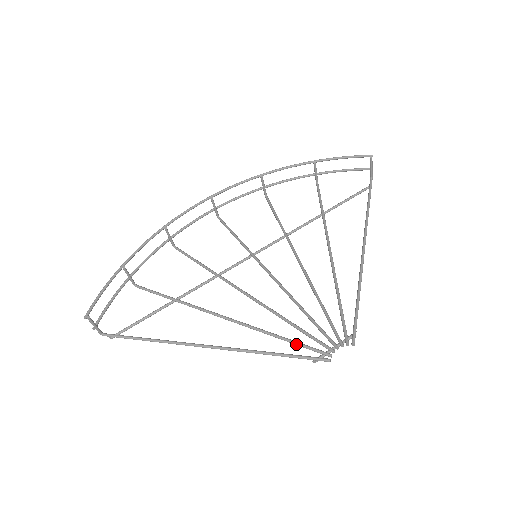
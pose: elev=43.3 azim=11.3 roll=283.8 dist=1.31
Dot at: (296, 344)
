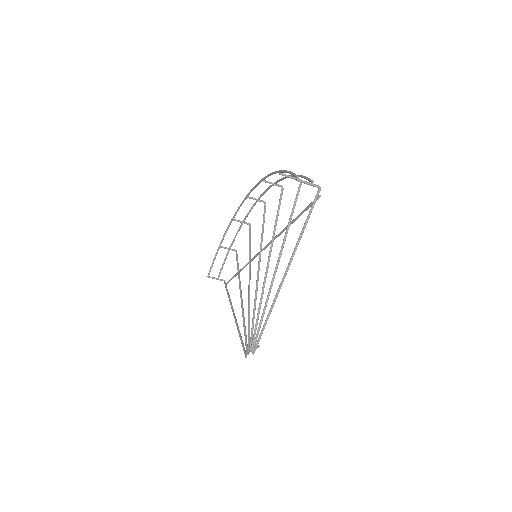
Dot at: (245, 336)
